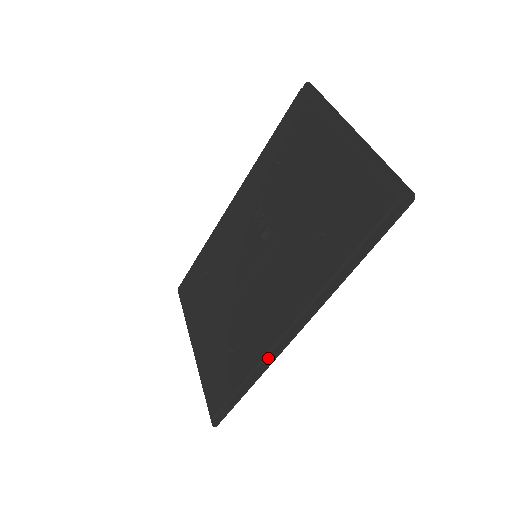
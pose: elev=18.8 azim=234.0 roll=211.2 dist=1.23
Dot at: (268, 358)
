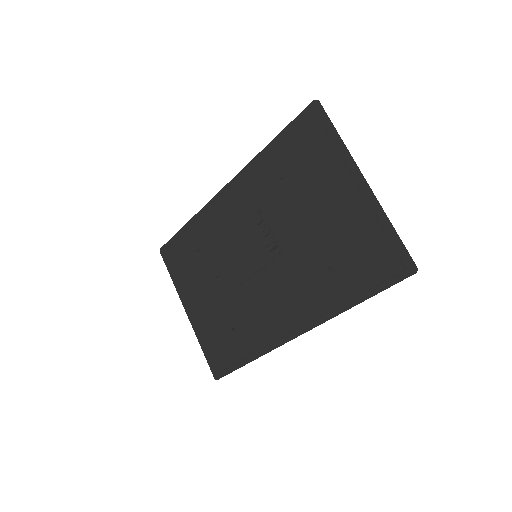
Dot at: (271, 345)
